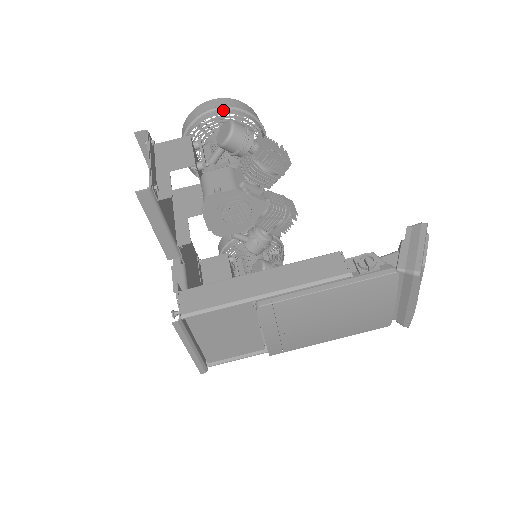
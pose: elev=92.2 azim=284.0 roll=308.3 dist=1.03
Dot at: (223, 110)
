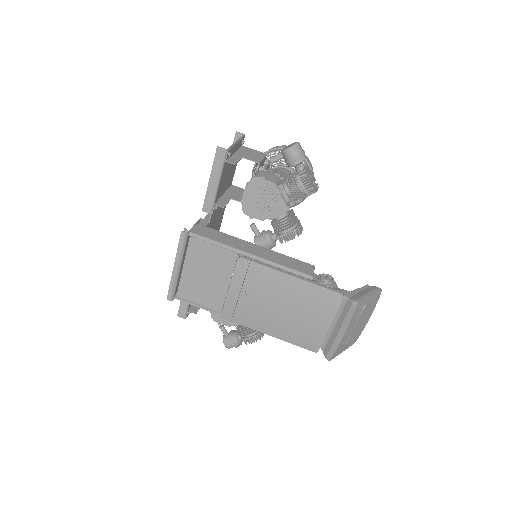
Dot at: occluded
